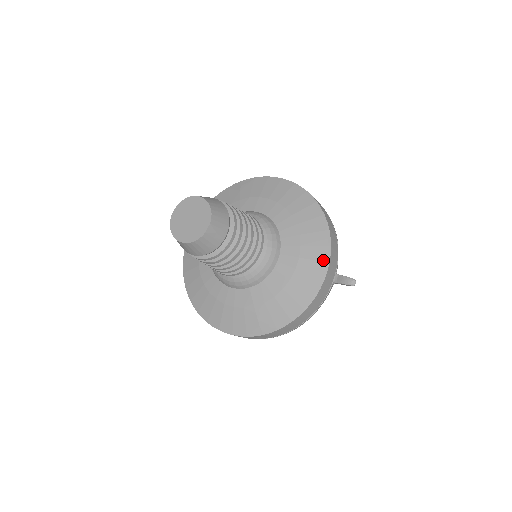
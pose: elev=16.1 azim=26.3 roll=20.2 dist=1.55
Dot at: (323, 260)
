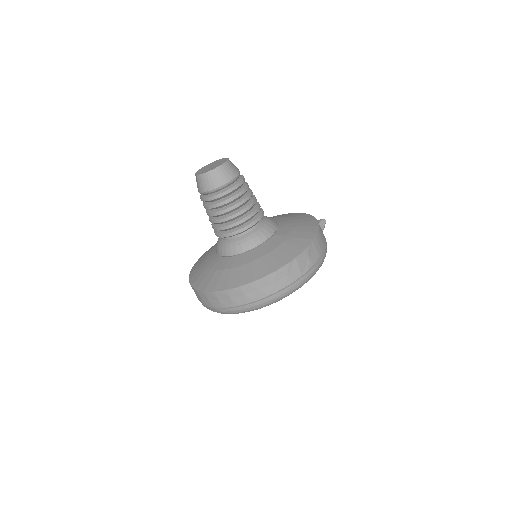
Dot at: (296, 214)
